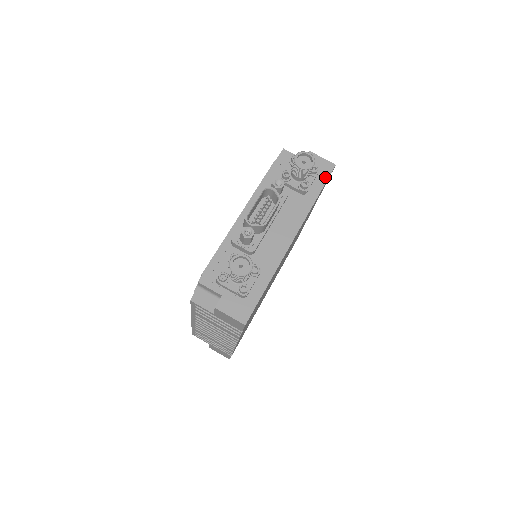
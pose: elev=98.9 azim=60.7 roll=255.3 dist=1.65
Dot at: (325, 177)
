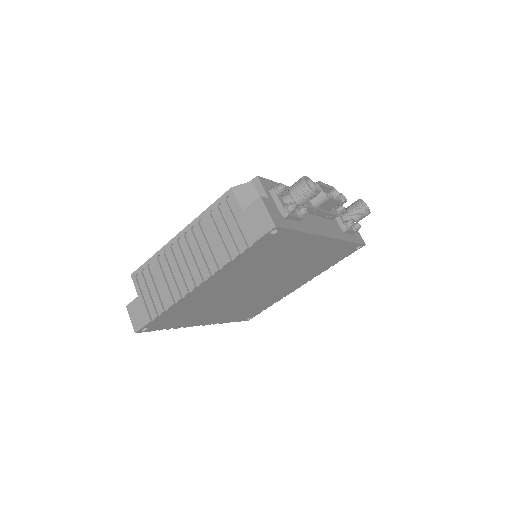
Dot at: (358, 241)
